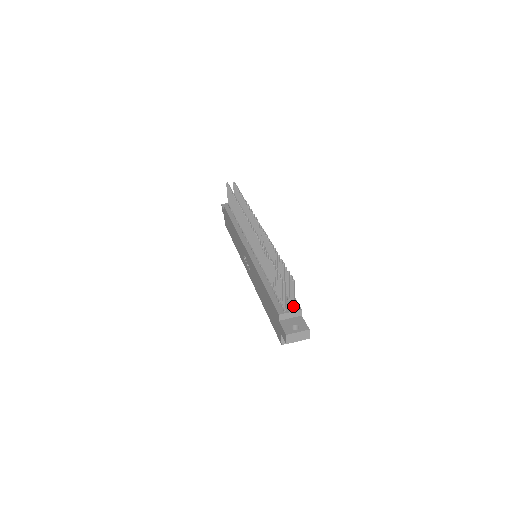
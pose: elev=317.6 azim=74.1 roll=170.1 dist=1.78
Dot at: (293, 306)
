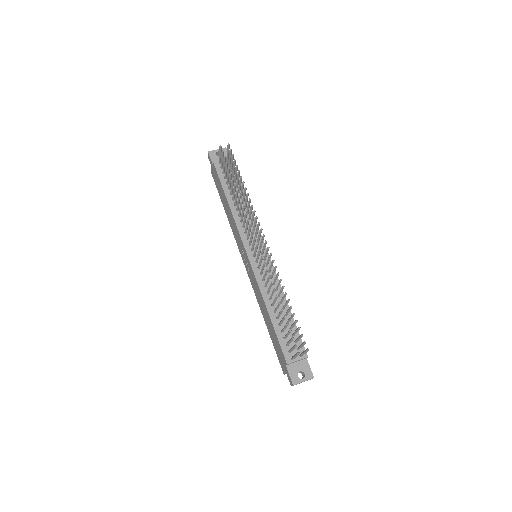
Dot at: (301, 356)
